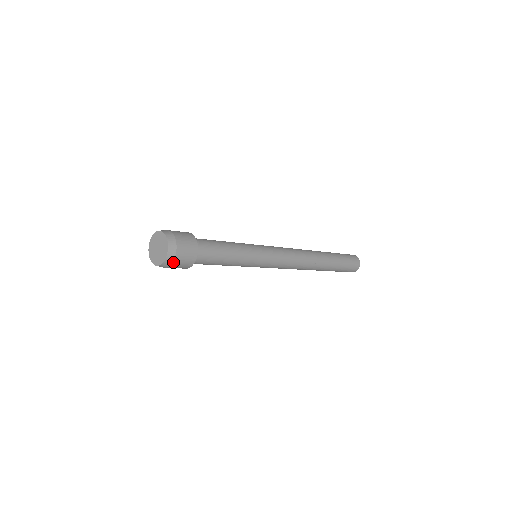
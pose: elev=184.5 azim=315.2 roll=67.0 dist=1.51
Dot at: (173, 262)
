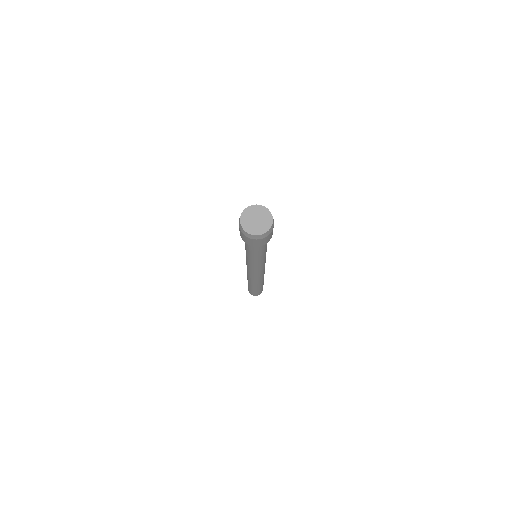
Dot at: (266, 236)
